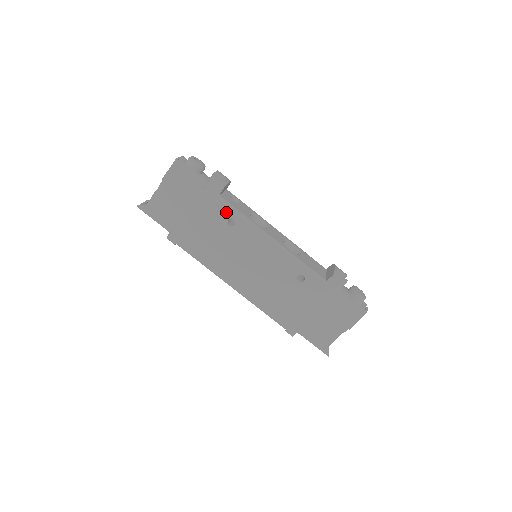
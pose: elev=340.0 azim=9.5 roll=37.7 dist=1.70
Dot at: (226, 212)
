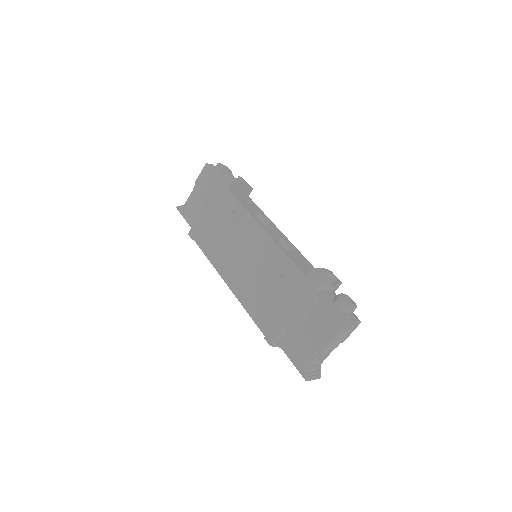
Dot at: (230, 205)
